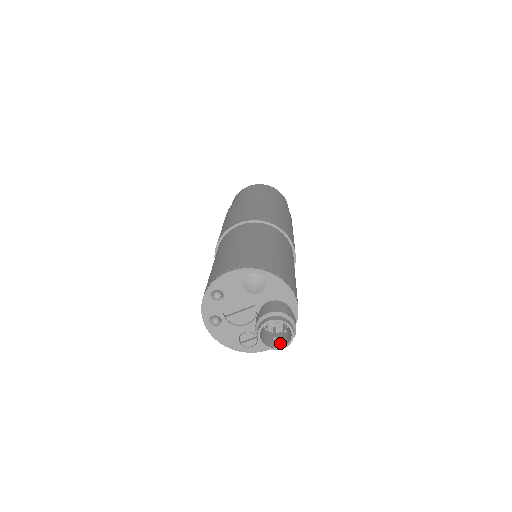
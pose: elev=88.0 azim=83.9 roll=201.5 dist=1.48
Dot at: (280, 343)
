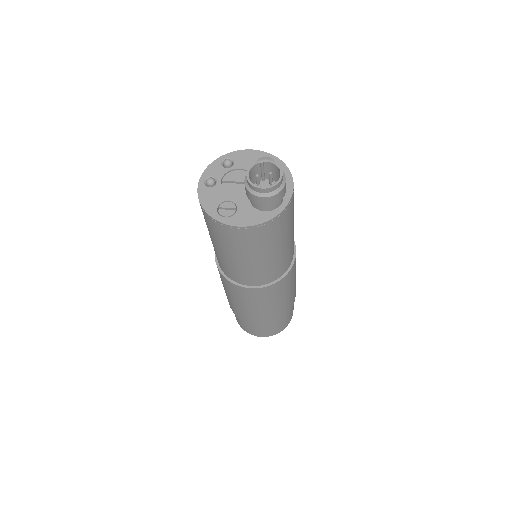
Dot at: (262, 191)
